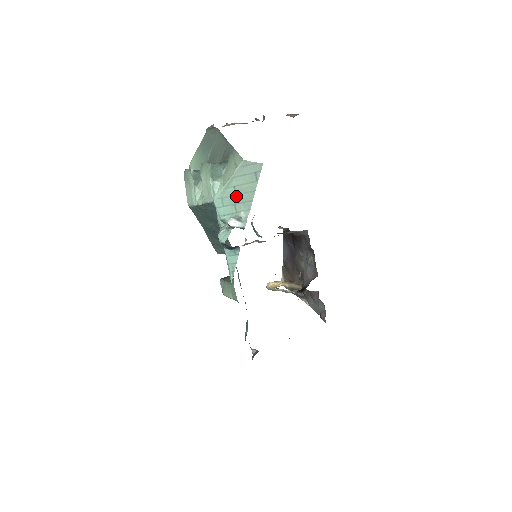
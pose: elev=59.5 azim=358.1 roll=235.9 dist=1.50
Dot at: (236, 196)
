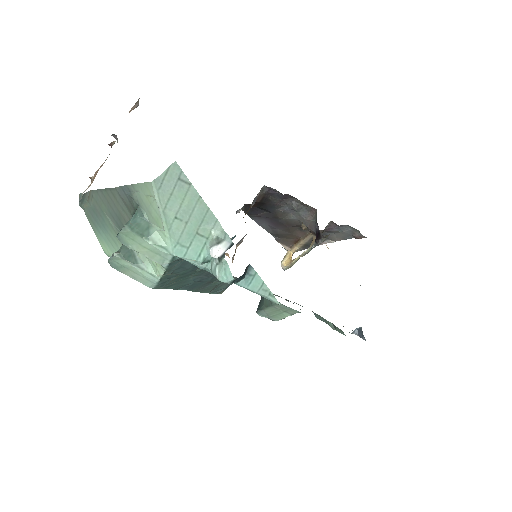
Dot at: (188, 224)
